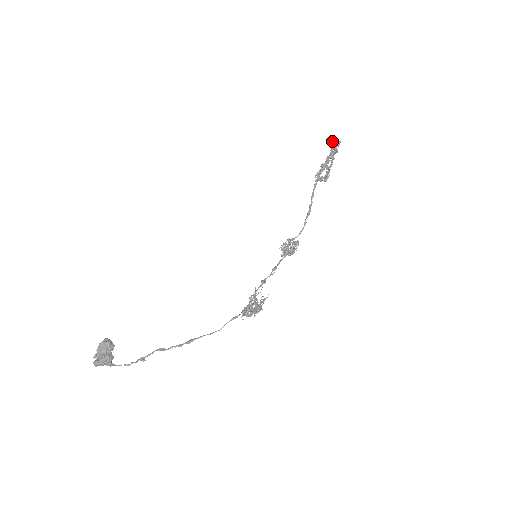
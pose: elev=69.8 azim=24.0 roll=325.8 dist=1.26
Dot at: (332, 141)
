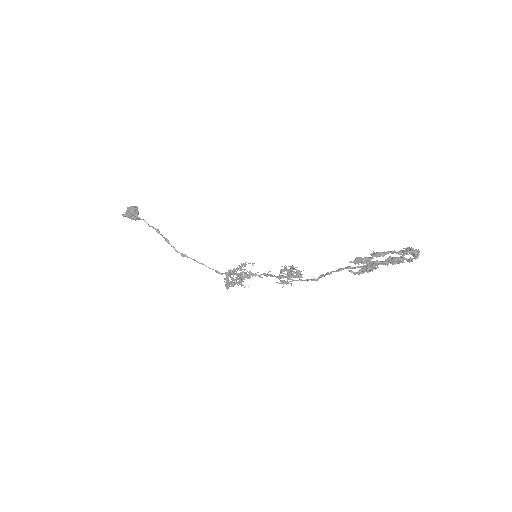
Dot at: (410, 248)
